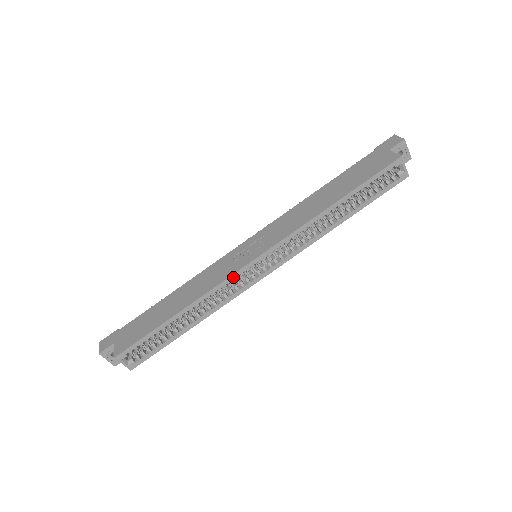
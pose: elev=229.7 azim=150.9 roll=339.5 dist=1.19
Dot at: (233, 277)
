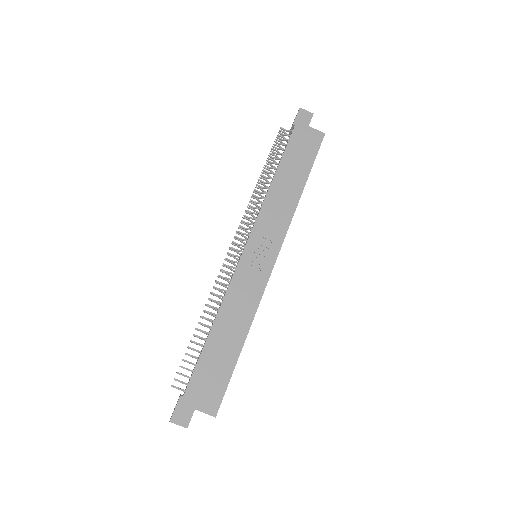
Dot at: occluded
